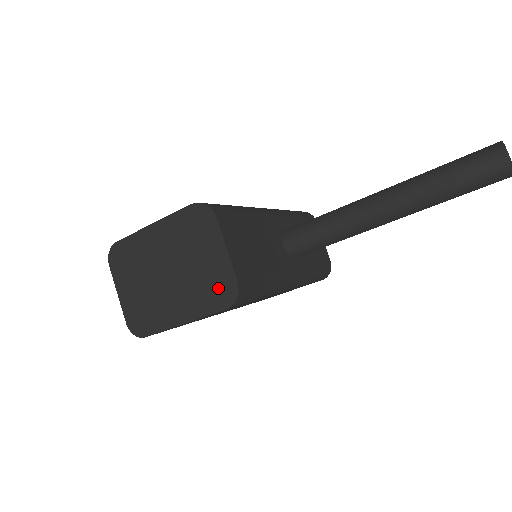
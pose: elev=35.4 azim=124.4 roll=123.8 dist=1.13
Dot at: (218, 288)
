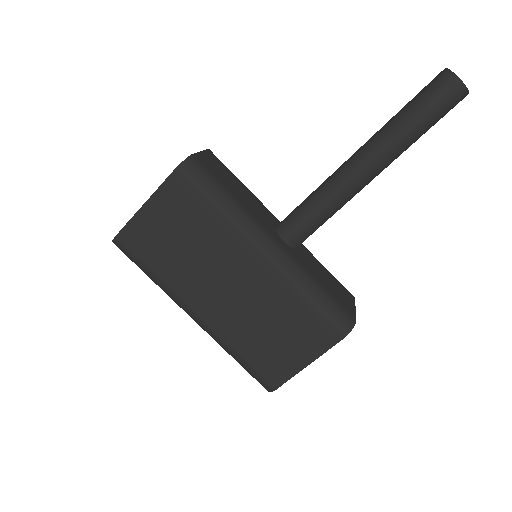
Dot at: occluded
